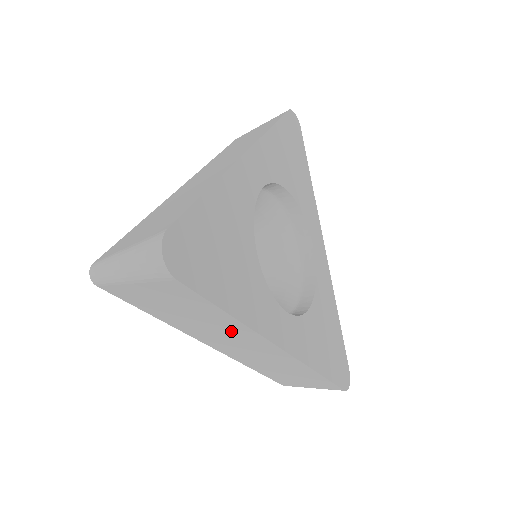
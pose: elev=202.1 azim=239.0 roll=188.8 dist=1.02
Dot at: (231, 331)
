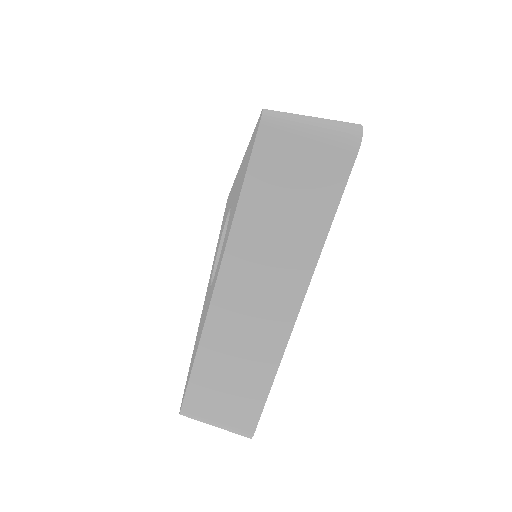
Dot at: (290, 256)
